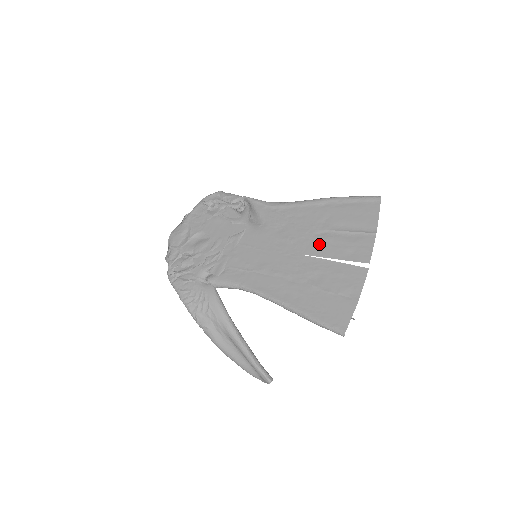
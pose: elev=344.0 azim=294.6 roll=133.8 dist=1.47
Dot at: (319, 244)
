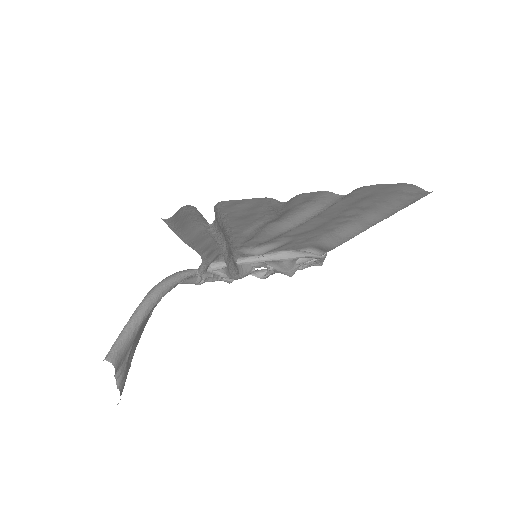
Dot at: occluded
